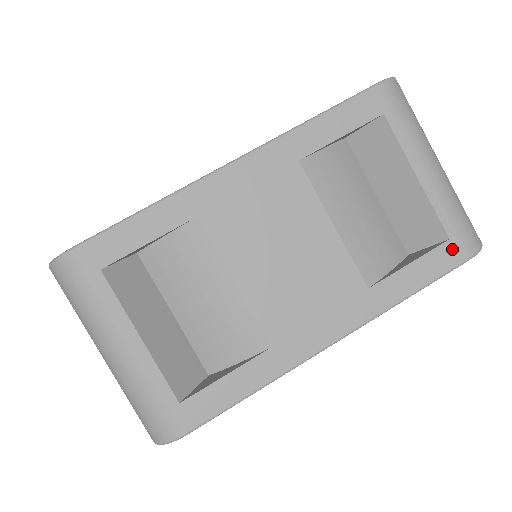
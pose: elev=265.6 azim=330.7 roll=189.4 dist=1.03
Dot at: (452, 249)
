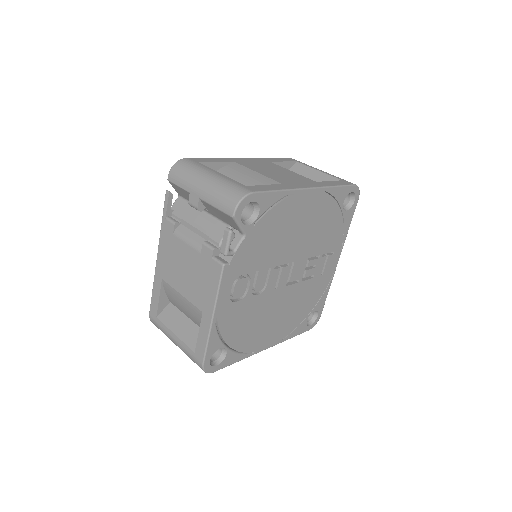
Dot at: (345, 182)
